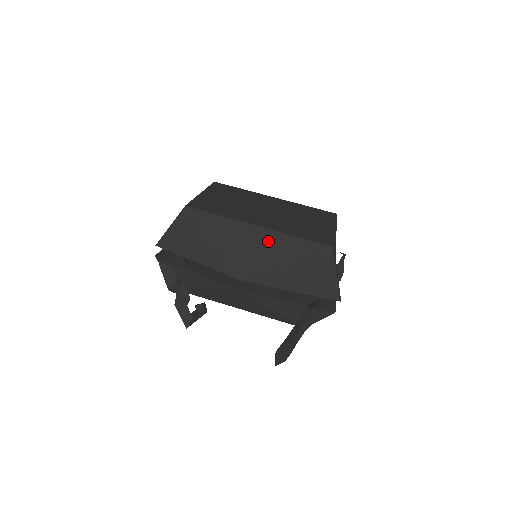
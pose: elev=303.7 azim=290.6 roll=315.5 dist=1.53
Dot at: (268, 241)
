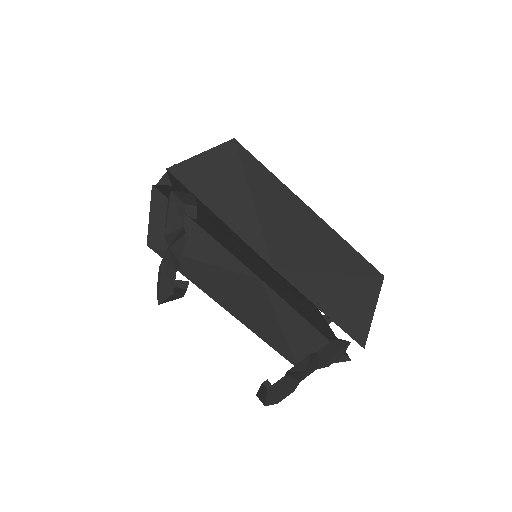
Dot at: (318, 234)
